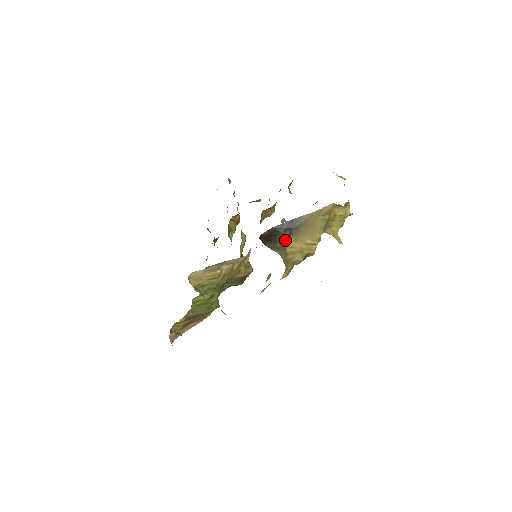
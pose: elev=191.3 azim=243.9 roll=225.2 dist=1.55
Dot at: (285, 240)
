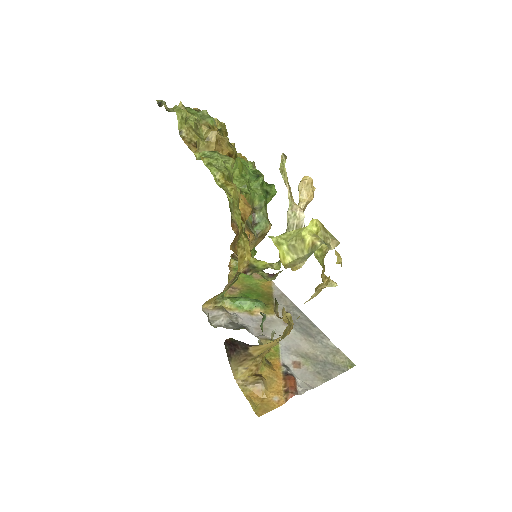
Dot at: (248, 349)
